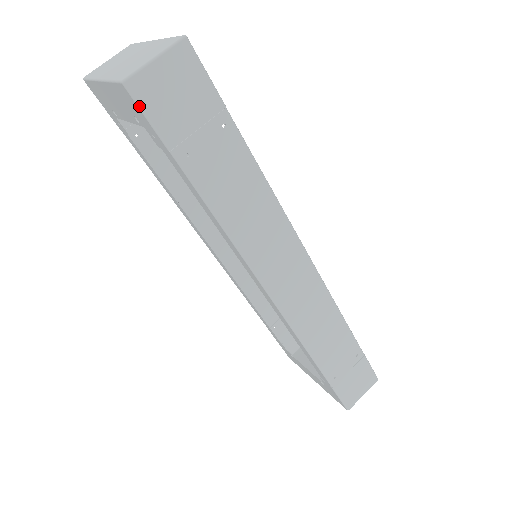
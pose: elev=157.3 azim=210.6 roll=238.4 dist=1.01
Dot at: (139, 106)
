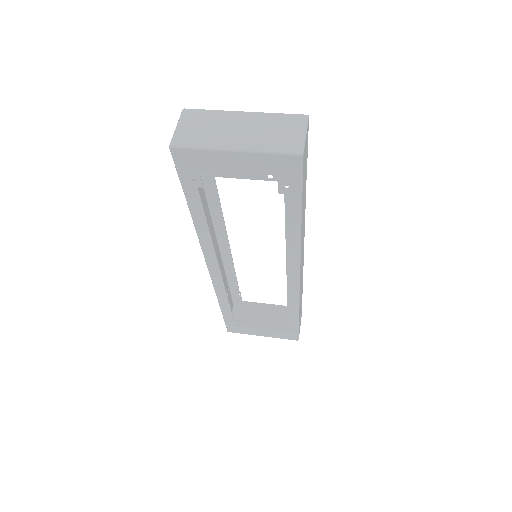
Dot at: (302, 169)
